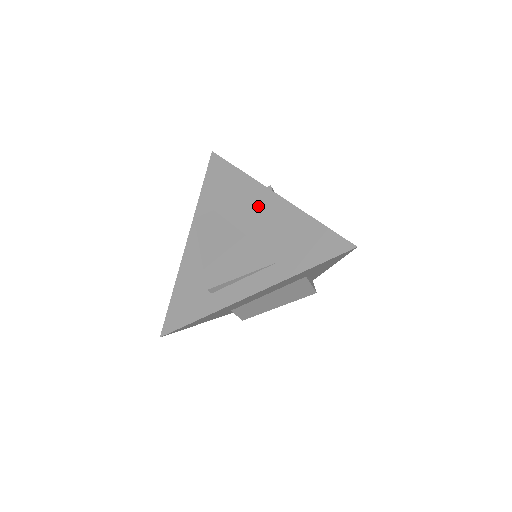
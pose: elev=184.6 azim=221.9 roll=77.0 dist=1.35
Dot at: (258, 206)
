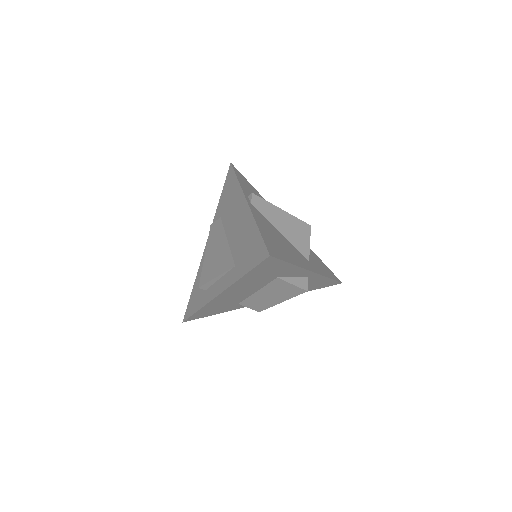
Dot at: (237, 214)
